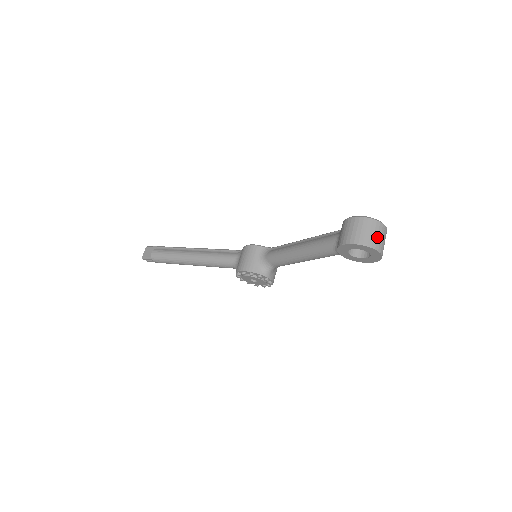
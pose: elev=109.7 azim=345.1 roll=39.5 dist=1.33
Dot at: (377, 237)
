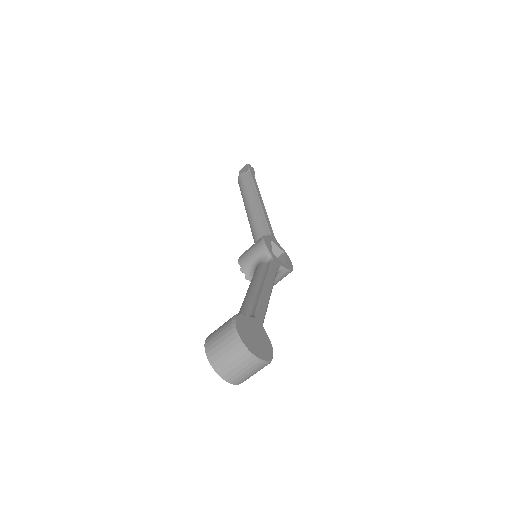
Dot at: (230, 364)
